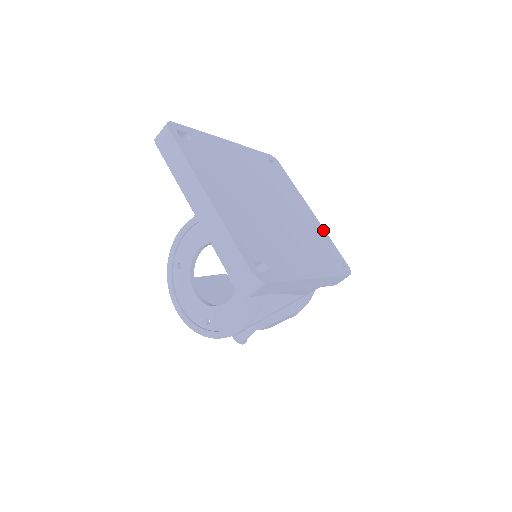
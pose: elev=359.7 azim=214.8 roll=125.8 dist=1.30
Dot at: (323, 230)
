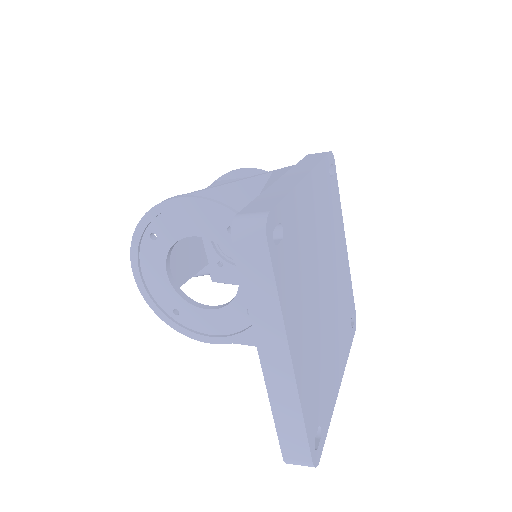
Dot at: (349, 271)
